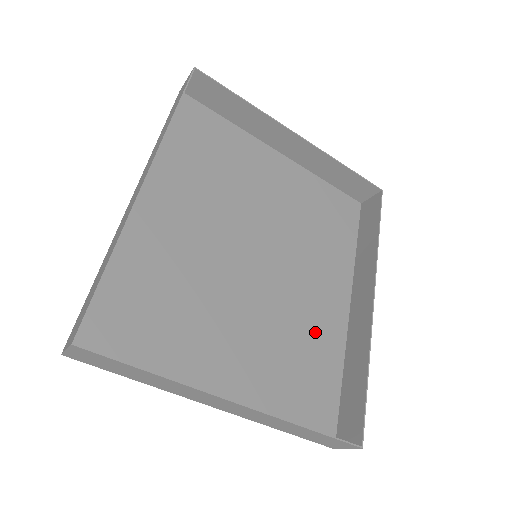
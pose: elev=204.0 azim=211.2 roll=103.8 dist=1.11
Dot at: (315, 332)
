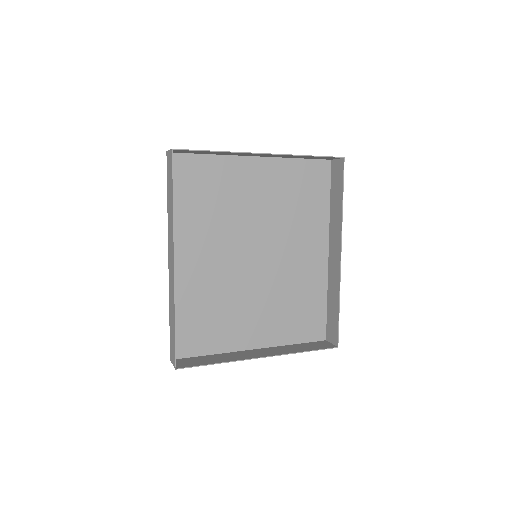
Dot at: (305, 282)
